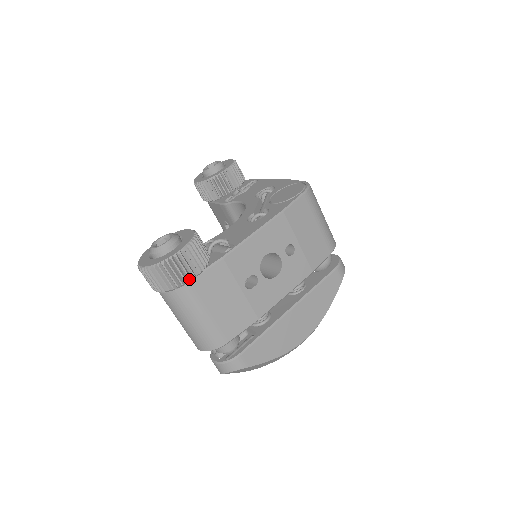
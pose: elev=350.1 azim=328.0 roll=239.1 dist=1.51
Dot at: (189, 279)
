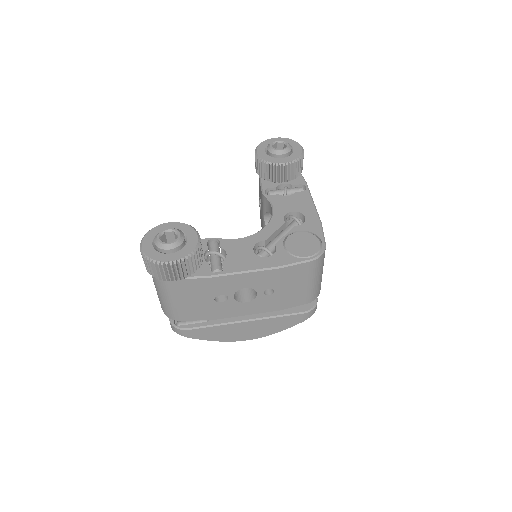
Dot at: (170, 280)
